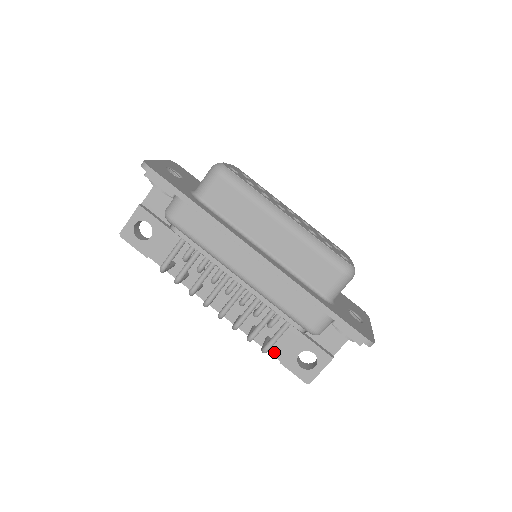
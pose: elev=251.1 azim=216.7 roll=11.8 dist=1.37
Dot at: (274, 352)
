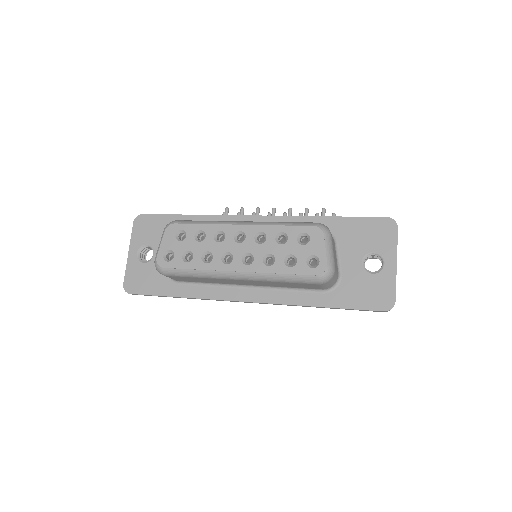
Dot at: occluded
